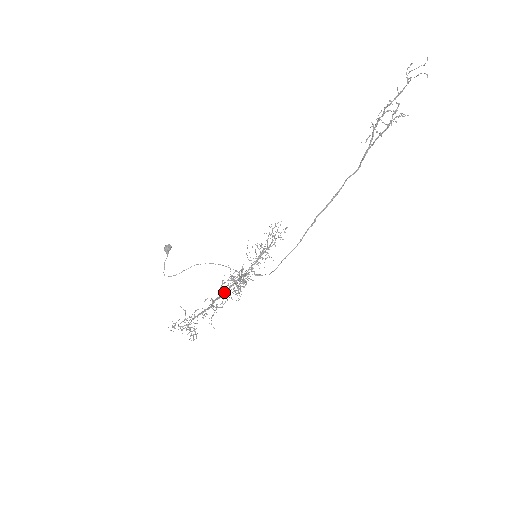
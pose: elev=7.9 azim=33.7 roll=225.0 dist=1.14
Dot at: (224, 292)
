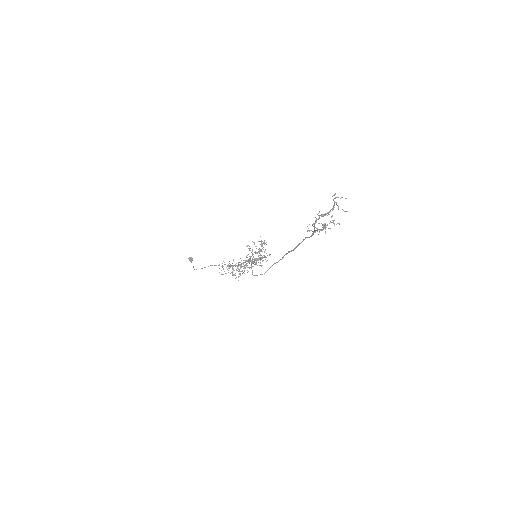
Dot at: occluded
